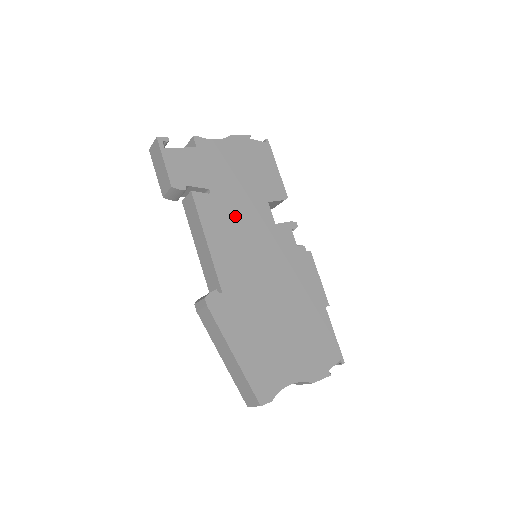
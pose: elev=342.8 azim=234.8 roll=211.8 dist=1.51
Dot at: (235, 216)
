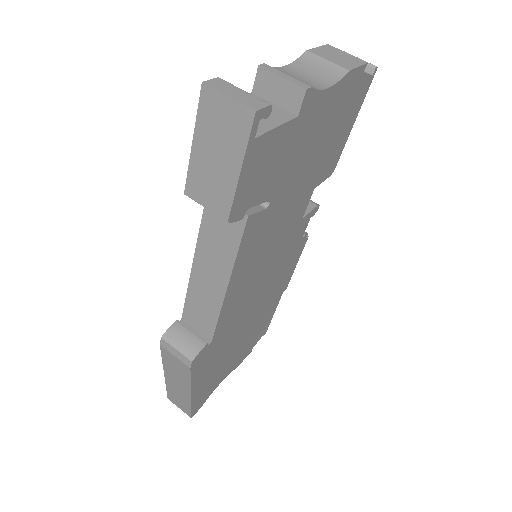
Dot at: (274, 230)
